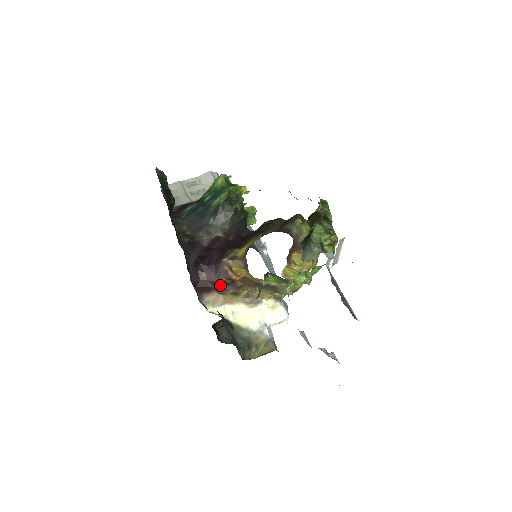
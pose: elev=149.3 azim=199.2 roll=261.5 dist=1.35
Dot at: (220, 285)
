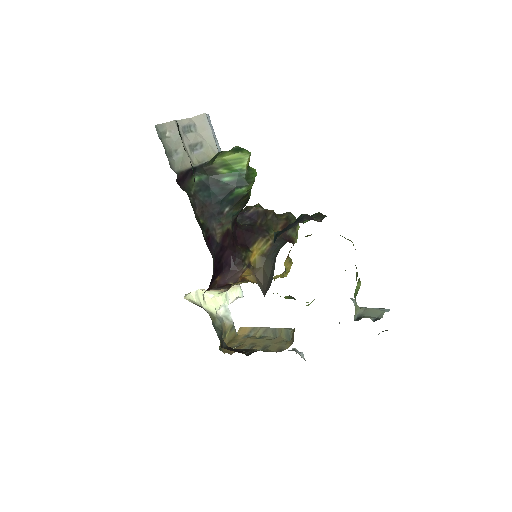
Dot at: (223, 286)
